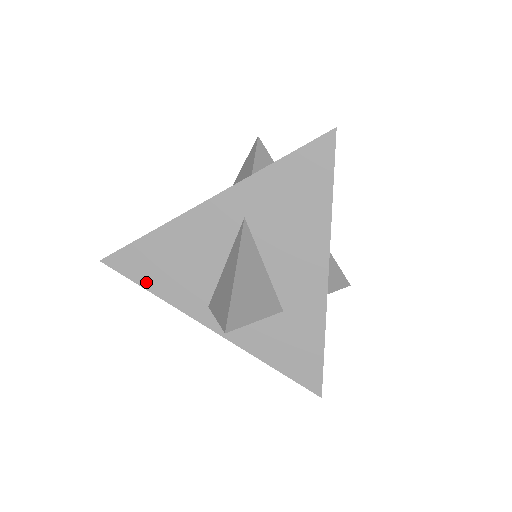
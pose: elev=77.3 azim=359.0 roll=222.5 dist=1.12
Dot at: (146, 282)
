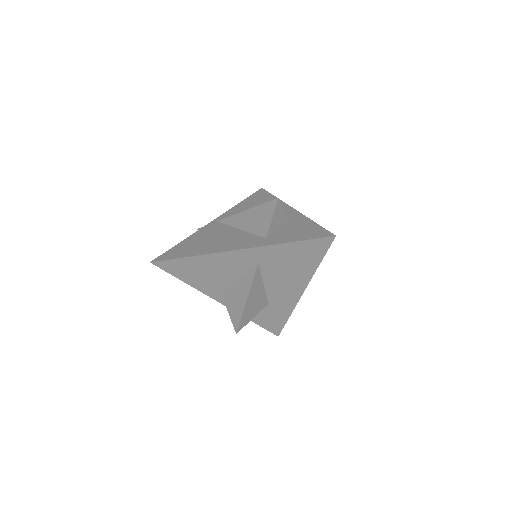
Dot at: (182, 277)
